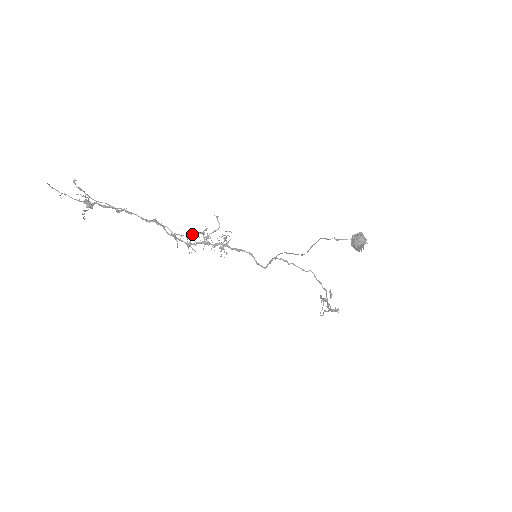
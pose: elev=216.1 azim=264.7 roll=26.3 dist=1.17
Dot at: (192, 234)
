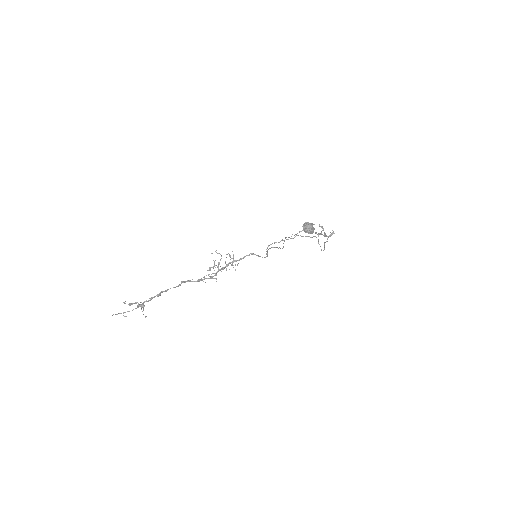
Dot at: occluded
